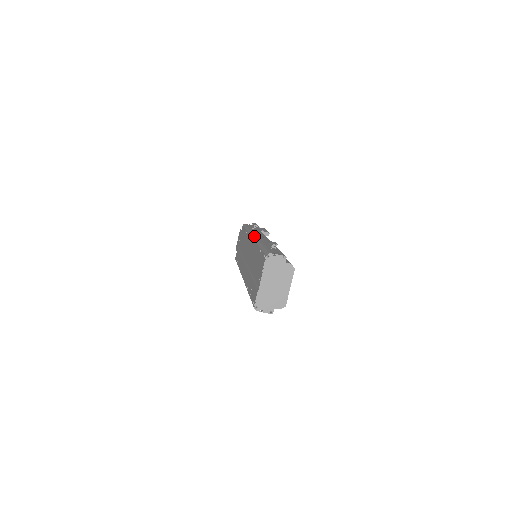
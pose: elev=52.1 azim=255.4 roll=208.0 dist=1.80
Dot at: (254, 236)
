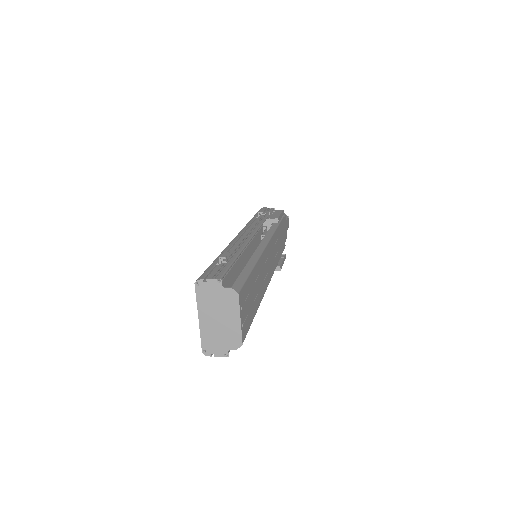
Dot at: (235, 237)
